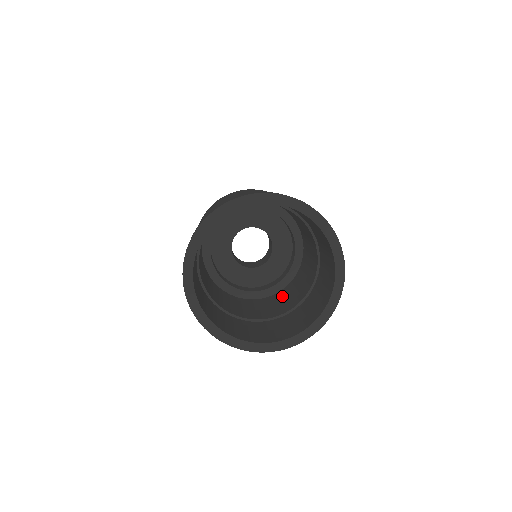
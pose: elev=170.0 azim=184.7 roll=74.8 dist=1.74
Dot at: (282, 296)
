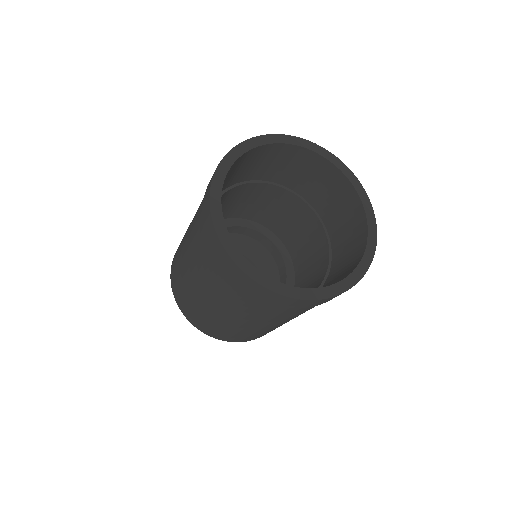
Dot at: occluded
